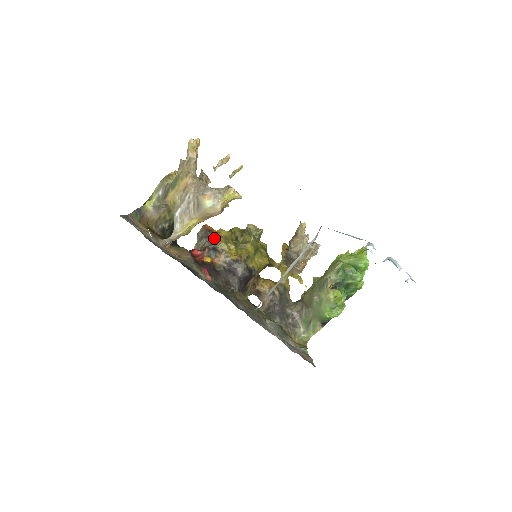
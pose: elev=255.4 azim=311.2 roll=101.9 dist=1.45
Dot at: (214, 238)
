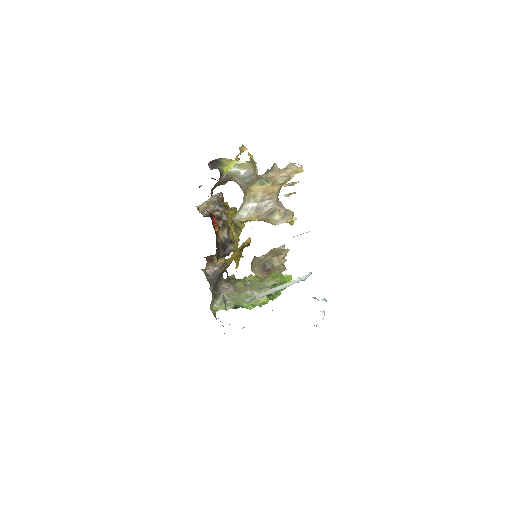
Dot at: (227, 212)
